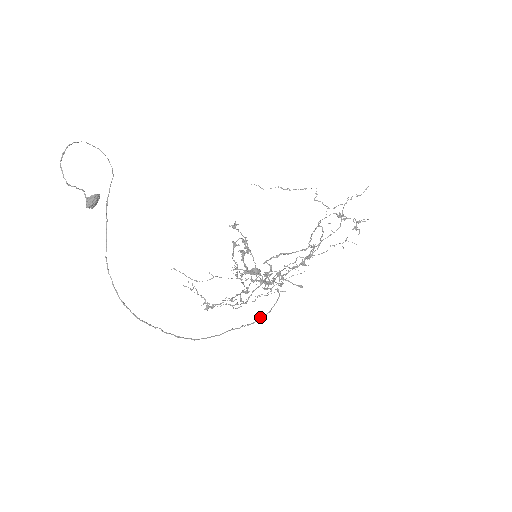
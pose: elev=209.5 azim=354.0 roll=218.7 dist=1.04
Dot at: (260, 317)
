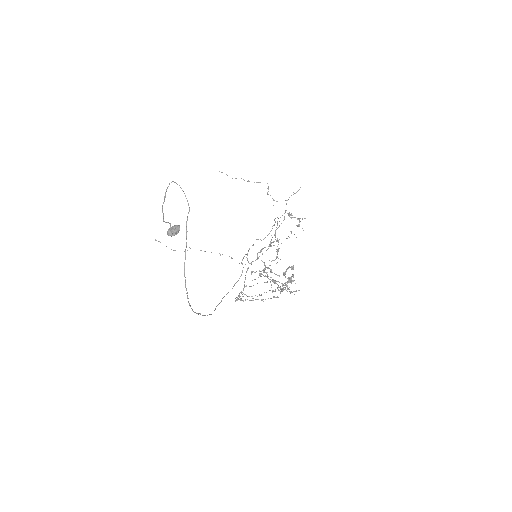
Dot at: (234, 285)
